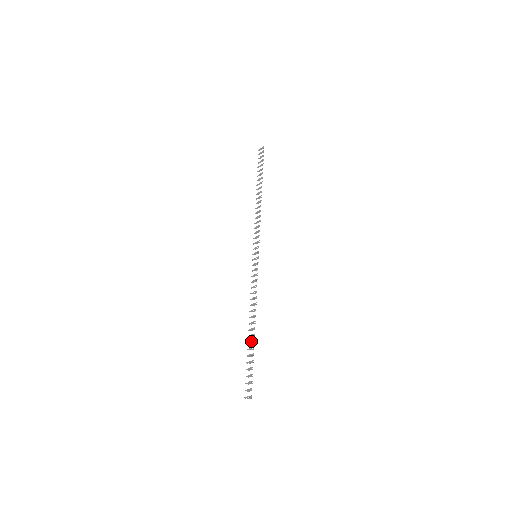
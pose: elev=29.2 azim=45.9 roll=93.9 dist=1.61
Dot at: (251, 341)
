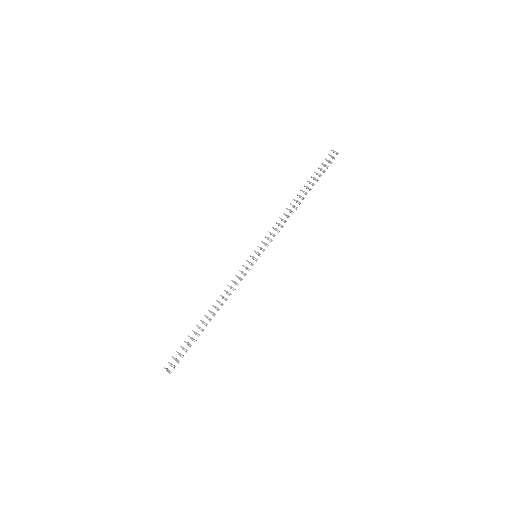
Dot at: (201, 328)
